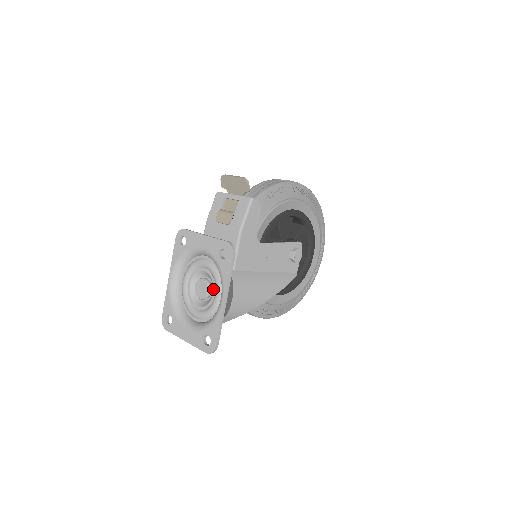
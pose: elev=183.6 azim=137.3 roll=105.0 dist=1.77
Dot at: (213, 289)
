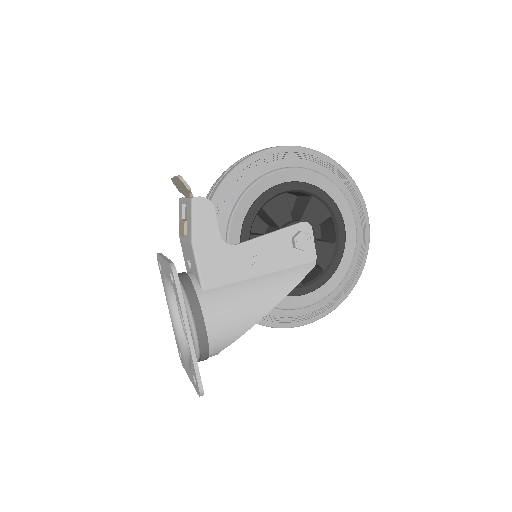
Dot at: occluded
